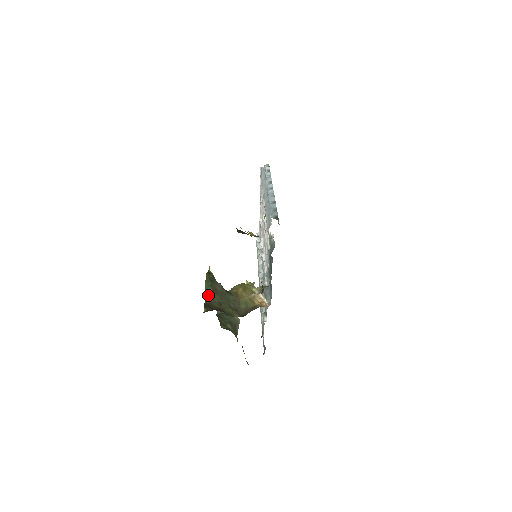
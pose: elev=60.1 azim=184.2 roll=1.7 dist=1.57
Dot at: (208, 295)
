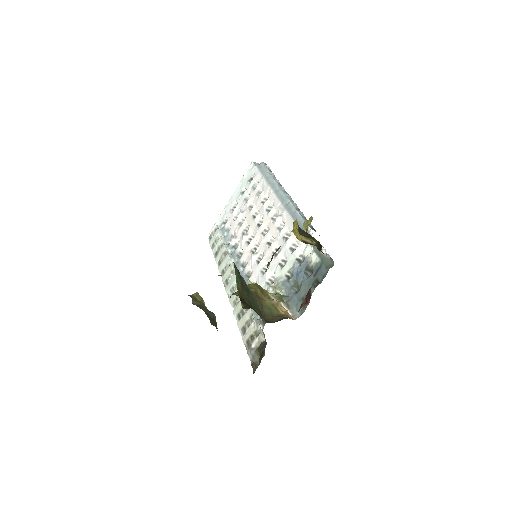
Dot at: (239, 288)
